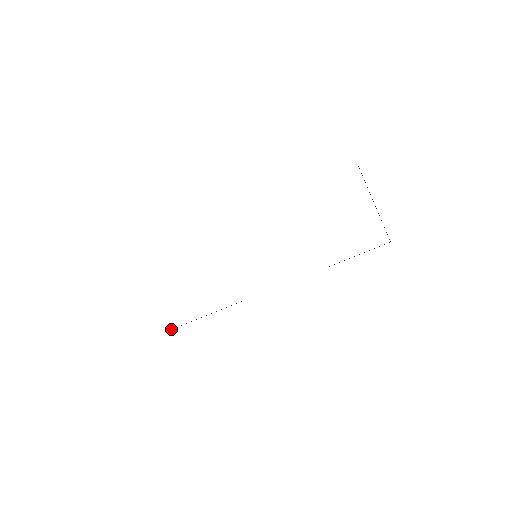
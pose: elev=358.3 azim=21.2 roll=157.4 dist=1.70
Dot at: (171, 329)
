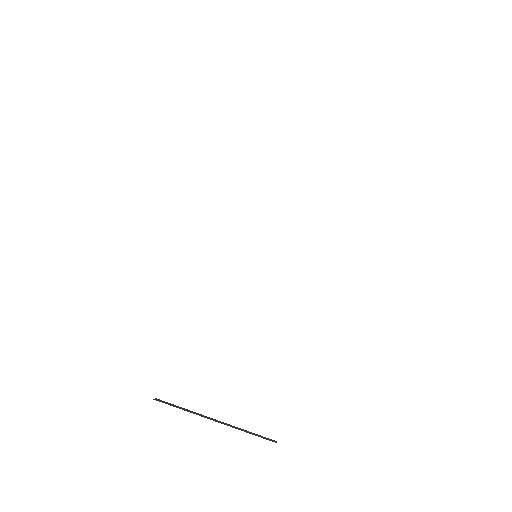
Dot at: occluded
